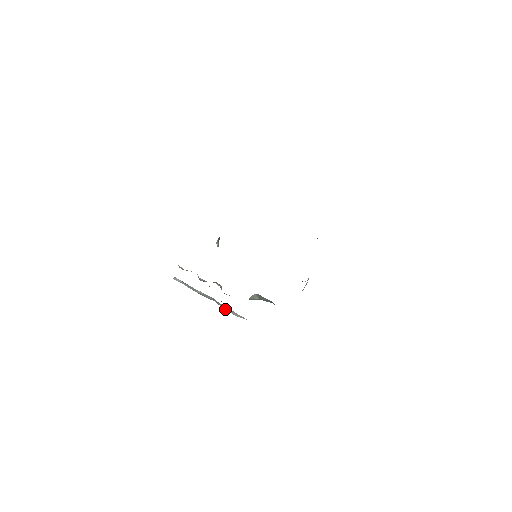
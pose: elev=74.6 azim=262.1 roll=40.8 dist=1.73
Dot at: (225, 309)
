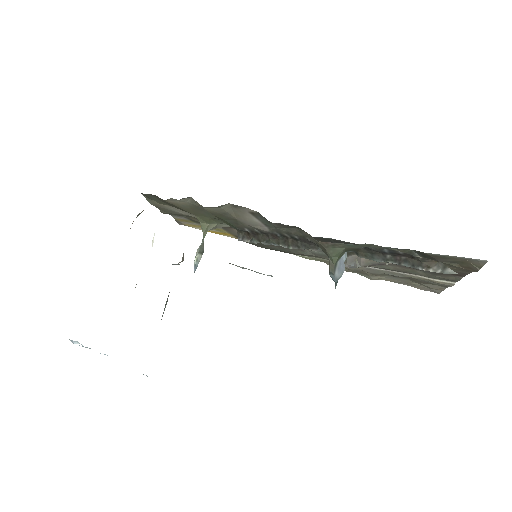
Dot at: occluded
